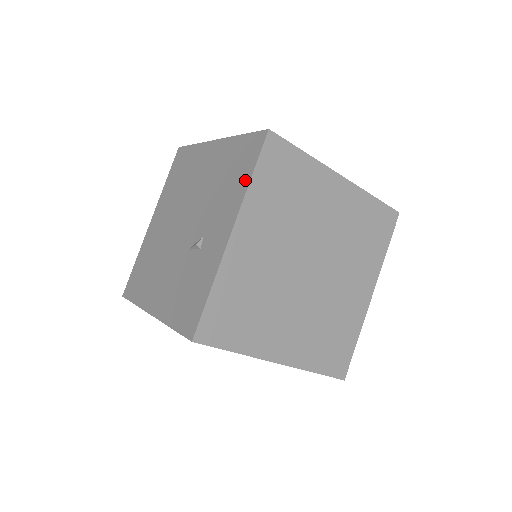
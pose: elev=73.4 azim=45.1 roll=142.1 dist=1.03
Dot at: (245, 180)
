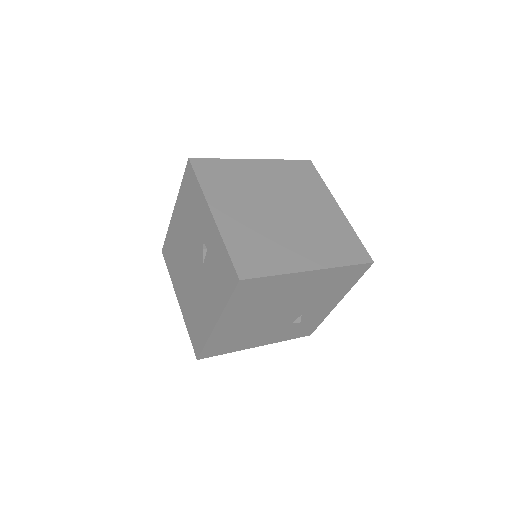
Dot at: (198, 189)
